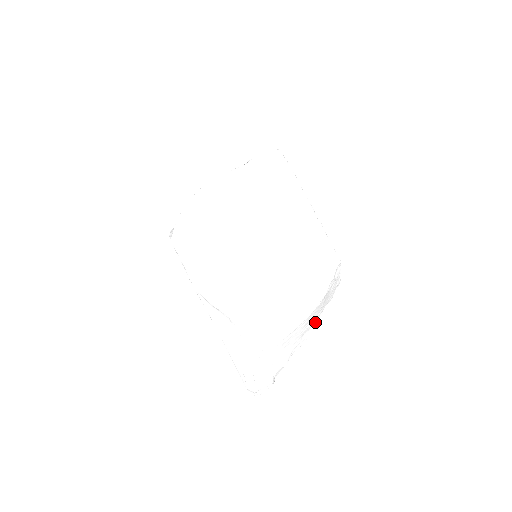
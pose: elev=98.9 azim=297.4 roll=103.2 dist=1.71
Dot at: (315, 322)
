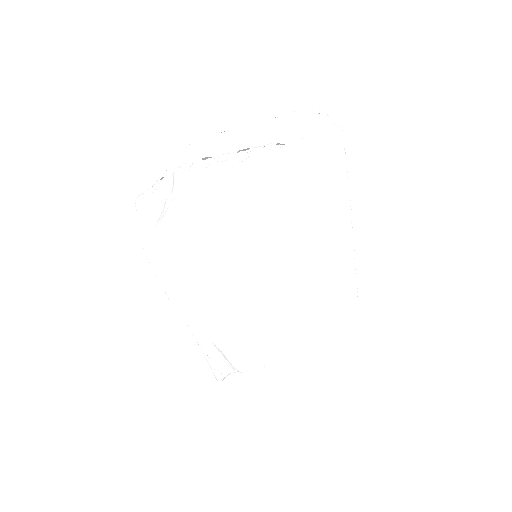
Dot at: occluded
